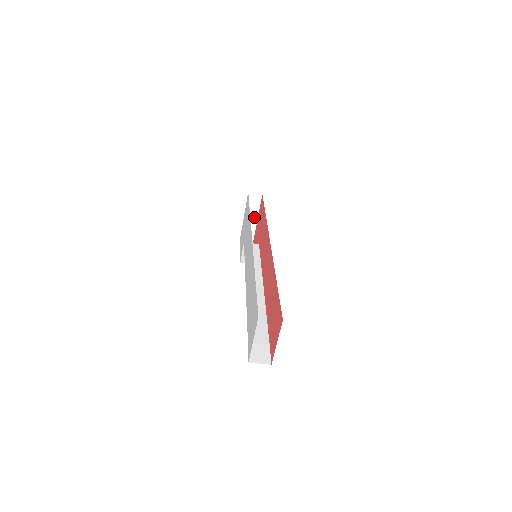
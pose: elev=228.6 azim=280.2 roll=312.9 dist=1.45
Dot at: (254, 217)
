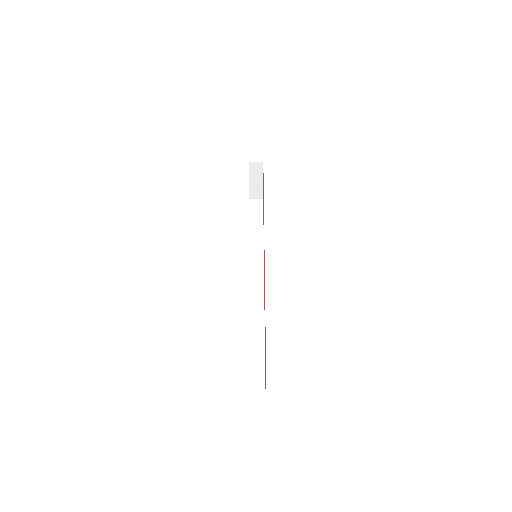
Dot at: (259, 181)
